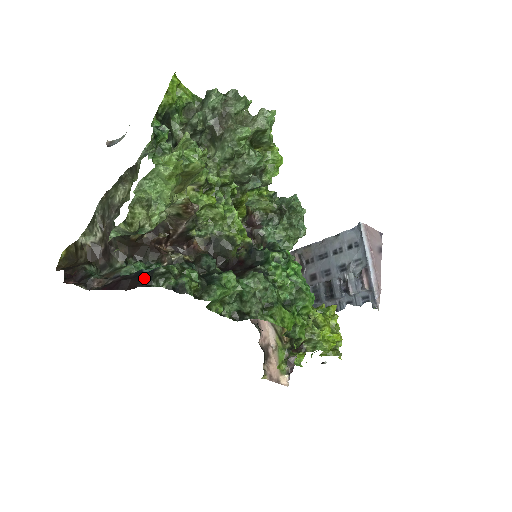
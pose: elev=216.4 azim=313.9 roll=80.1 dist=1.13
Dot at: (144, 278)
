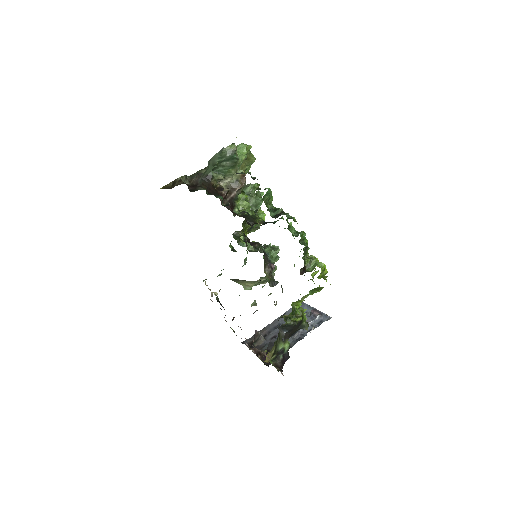
Dot at: occluded
